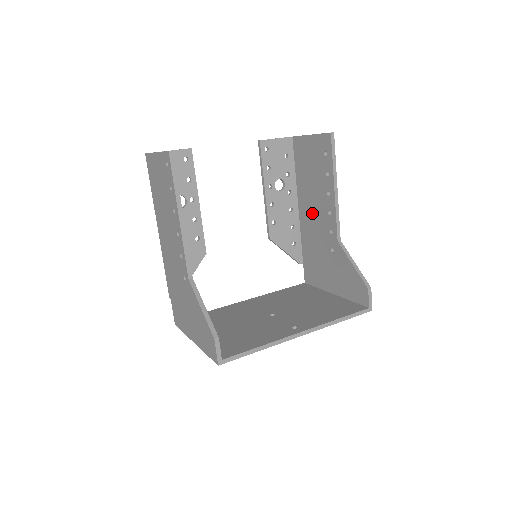
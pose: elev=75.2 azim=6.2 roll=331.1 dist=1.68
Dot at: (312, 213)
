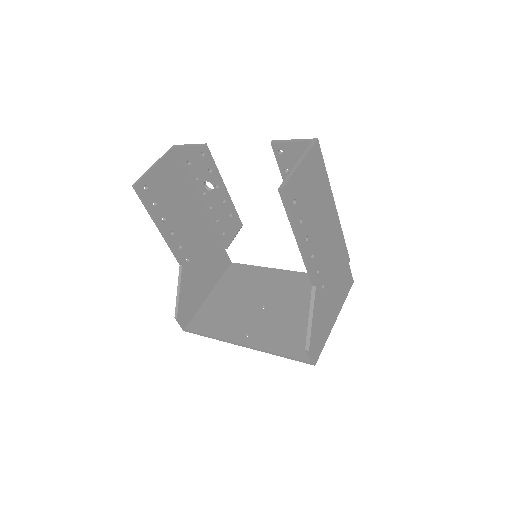
Dot at: occluded
